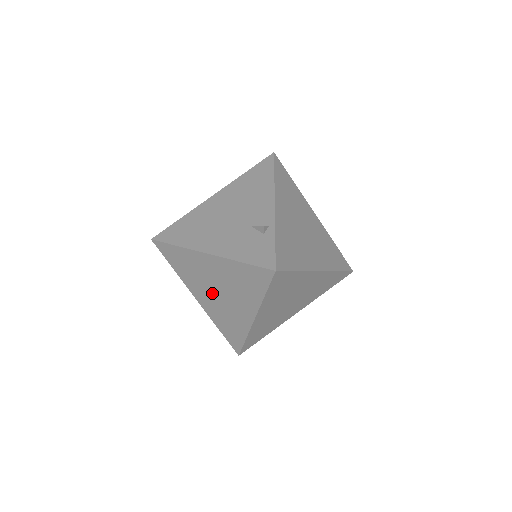
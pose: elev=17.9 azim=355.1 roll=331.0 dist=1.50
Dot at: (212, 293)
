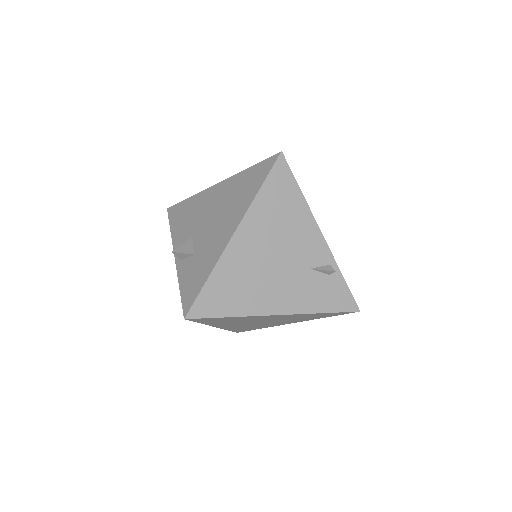
Dot at: (250, 323)
